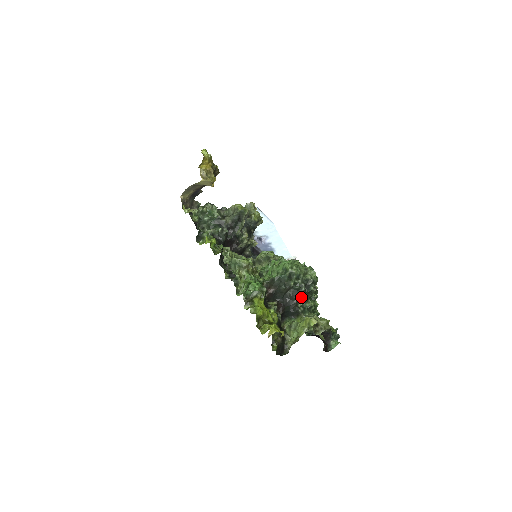
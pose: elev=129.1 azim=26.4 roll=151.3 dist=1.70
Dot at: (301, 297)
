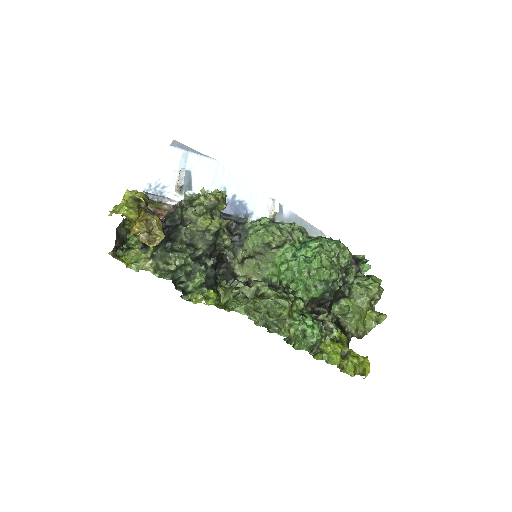
Dot at: (344, 284)
